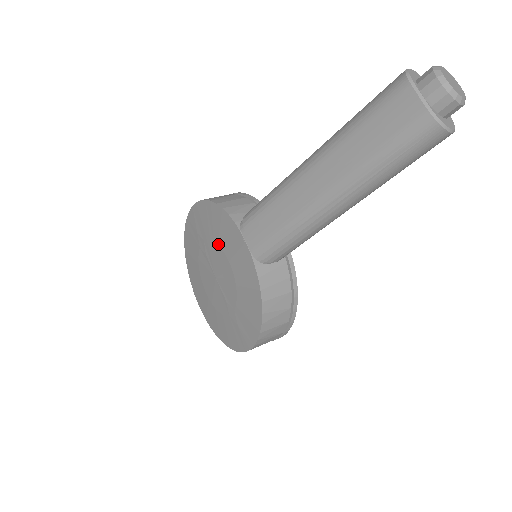
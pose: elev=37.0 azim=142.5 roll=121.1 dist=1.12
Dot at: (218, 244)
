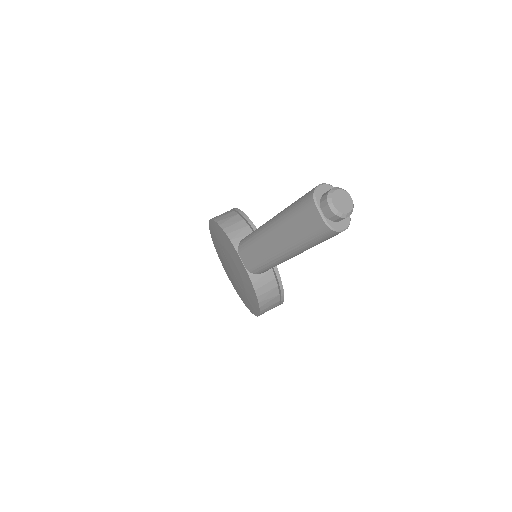
Dot at: (228, 252)
